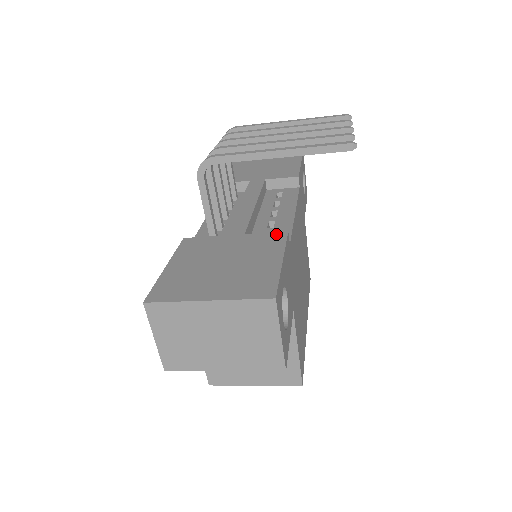
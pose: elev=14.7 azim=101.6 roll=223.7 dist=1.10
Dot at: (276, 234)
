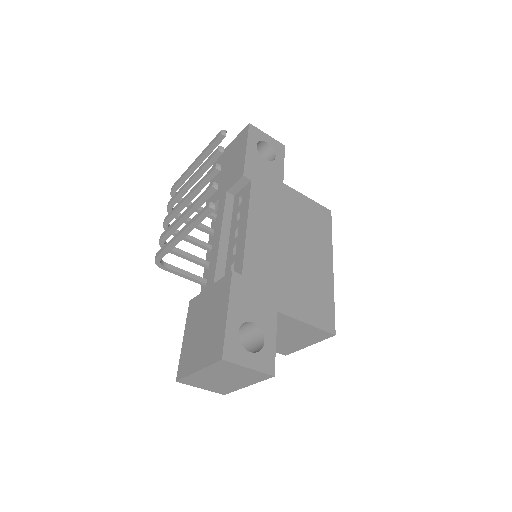
Dot at: (226, 277)
